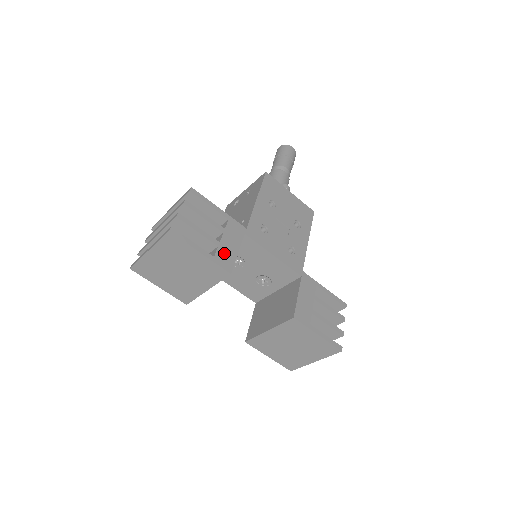
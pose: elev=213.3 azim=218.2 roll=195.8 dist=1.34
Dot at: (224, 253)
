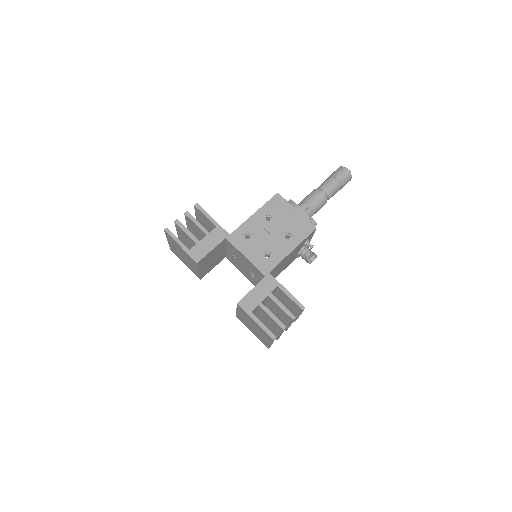
Dot at: (199, 249)
